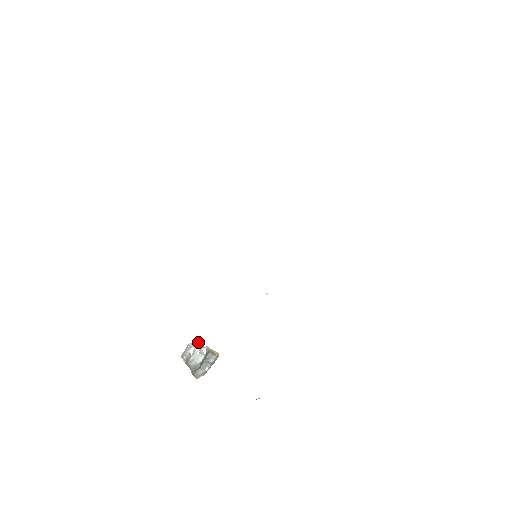
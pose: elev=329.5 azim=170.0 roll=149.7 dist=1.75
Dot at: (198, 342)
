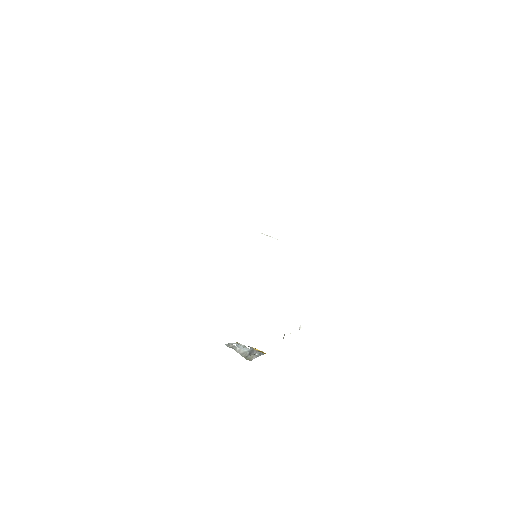
Dot at: (238, 343)
